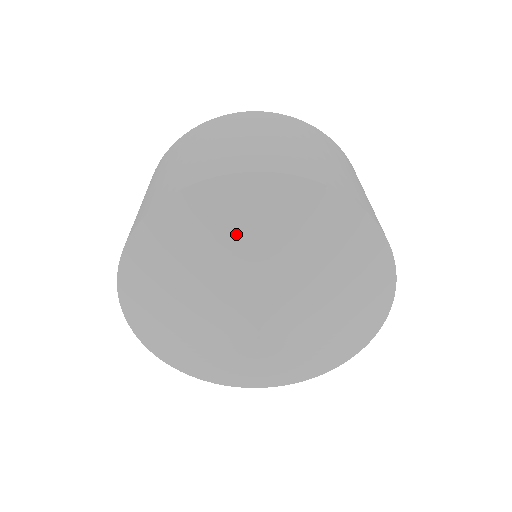
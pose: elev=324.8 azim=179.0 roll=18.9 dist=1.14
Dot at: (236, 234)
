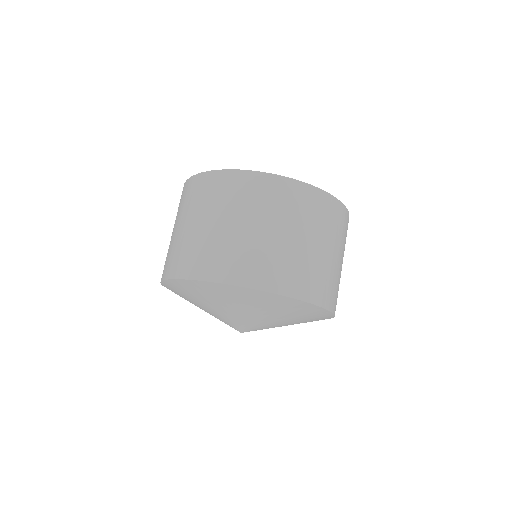
Dot at: (285, 315)
